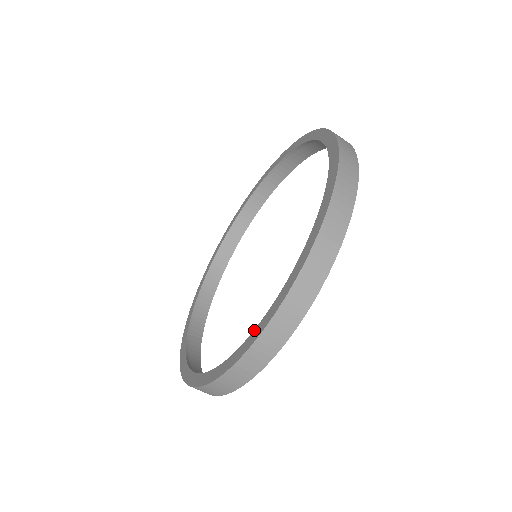
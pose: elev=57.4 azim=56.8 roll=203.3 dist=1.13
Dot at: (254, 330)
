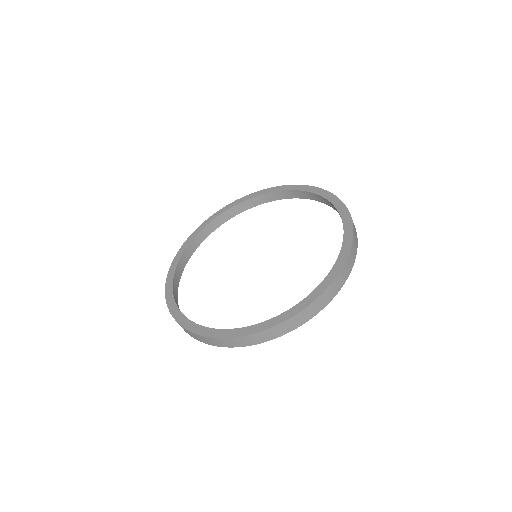
Dot at: (296, 305)
